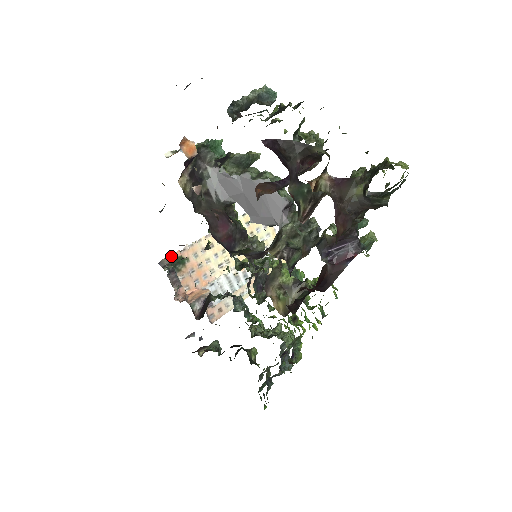
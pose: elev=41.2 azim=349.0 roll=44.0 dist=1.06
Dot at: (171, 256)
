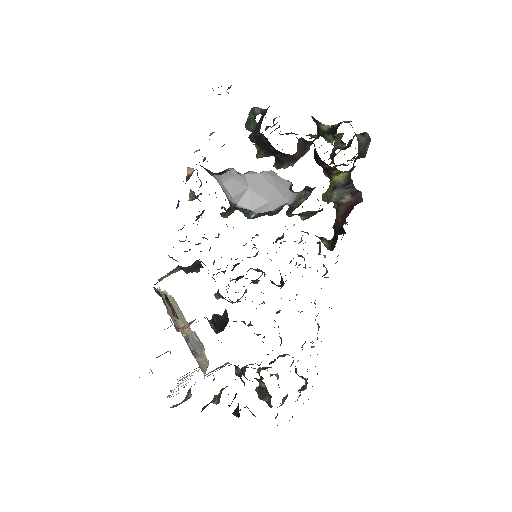
Dot at: occluded
